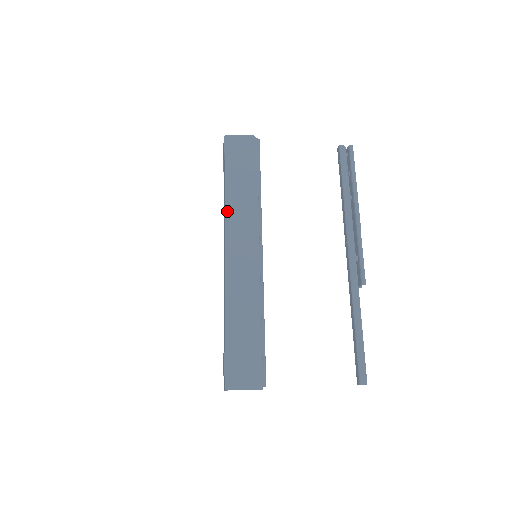
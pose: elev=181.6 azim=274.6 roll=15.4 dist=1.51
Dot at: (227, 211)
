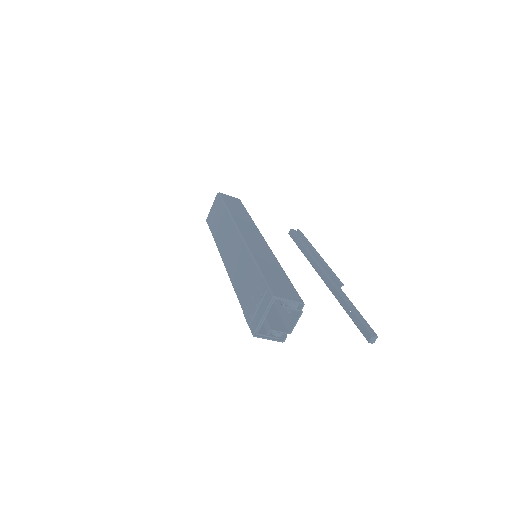
Dot at: (234, 218)
